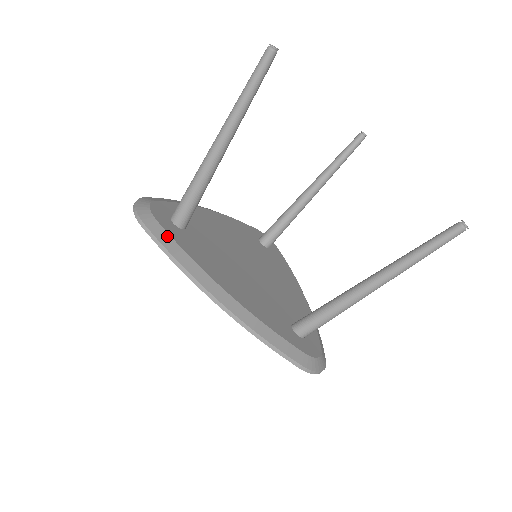
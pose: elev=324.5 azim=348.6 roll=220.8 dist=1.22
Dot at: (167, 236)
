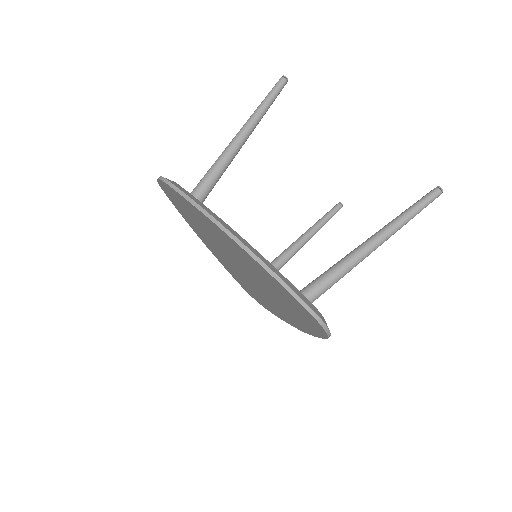
Dot at: (187, 192)
